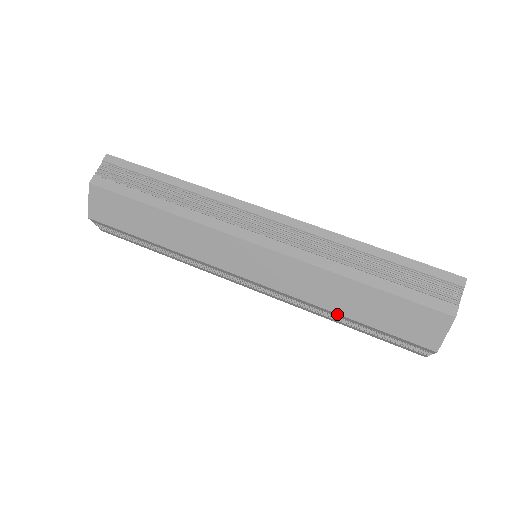
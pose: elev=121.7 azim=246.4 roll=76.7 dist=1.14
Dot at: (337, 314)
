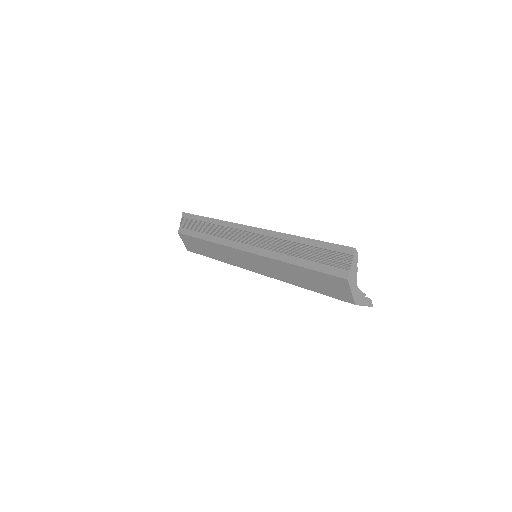
Dot at: occluded
